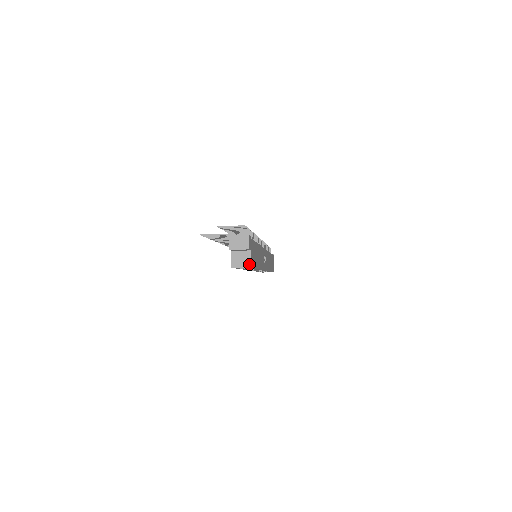
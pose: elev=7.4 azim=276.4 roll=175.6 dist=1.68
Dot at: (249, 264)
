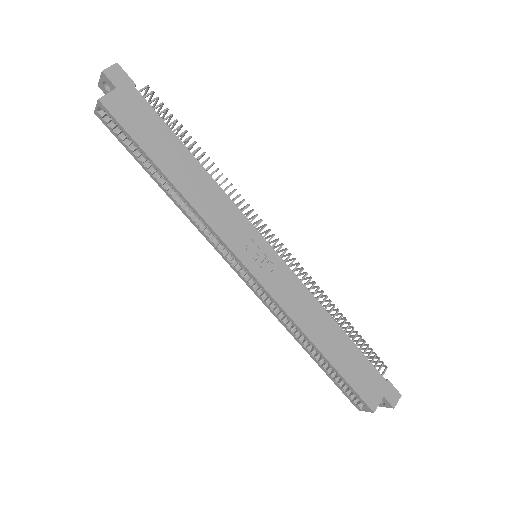
Dot at: (101, 98)
